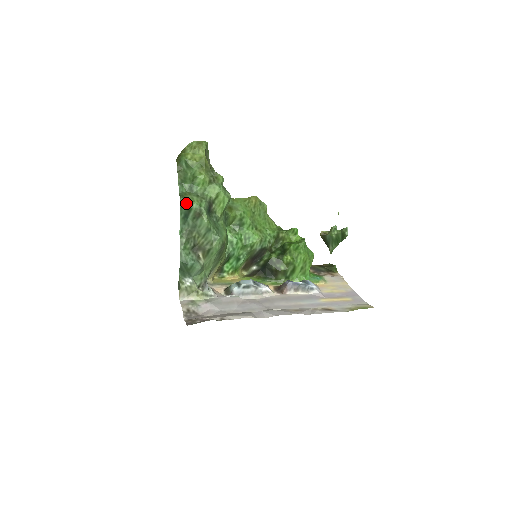
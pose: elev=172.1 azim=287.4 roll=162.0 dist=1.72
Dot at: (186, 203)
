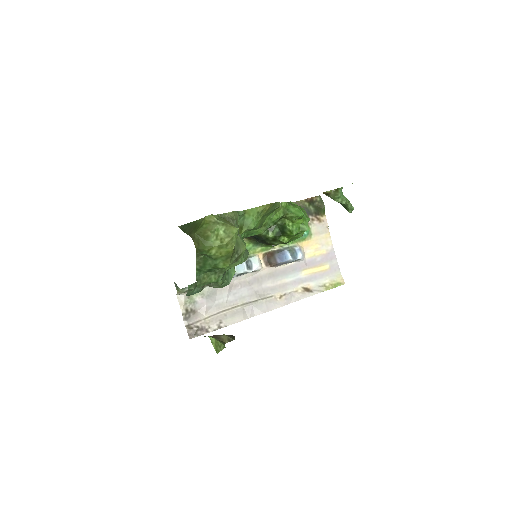
Dot at: (203, 285)
